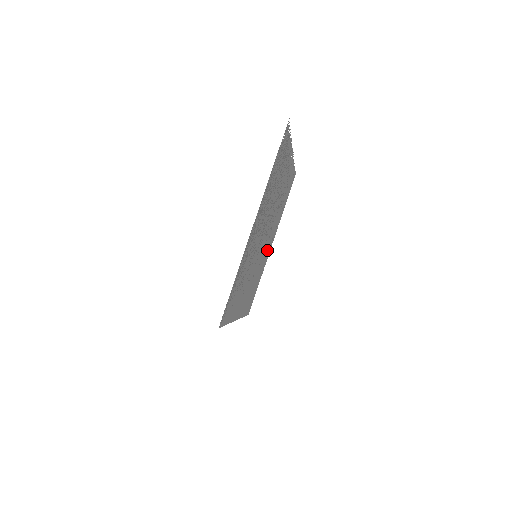
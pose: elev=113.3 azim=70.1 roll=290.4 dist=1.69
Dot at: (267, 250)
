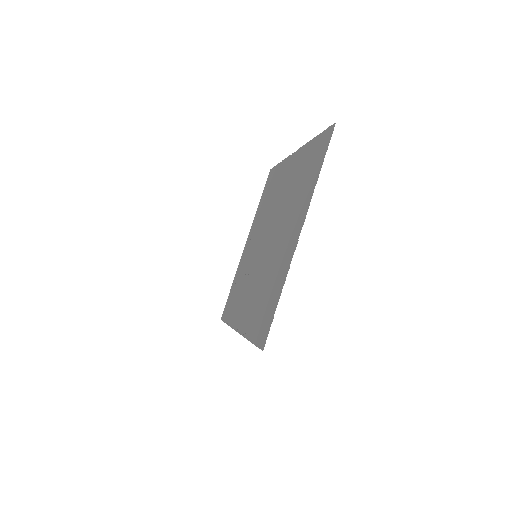
Dot at: (283, 180)
